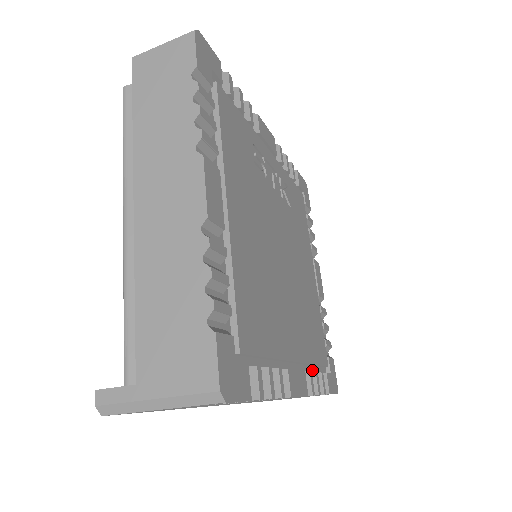
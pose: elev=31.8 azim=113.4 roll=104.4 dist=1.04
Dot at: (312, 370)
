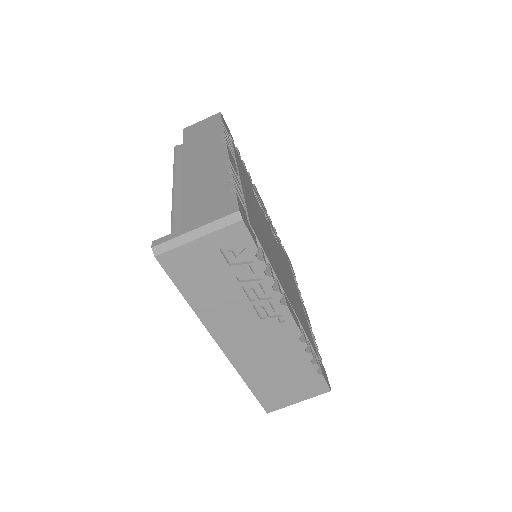
Dot at: occluded
